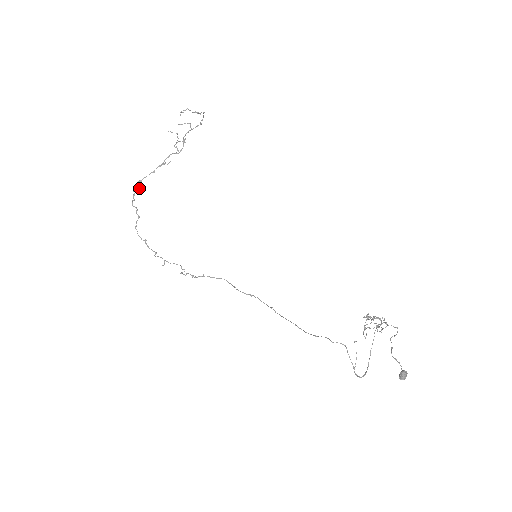
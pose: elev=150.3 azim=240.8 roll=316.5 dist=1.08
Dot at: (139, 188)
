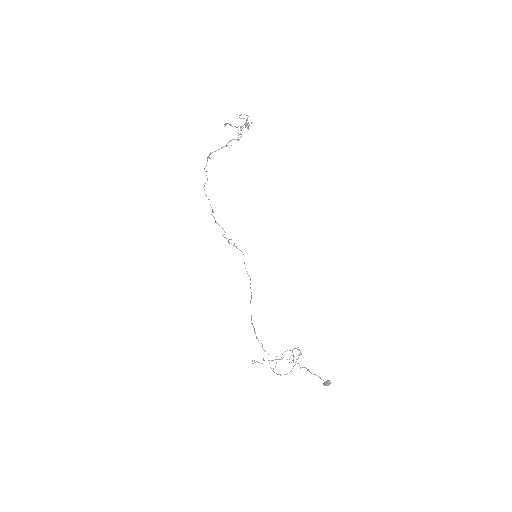
Dot at: (209, 158)
